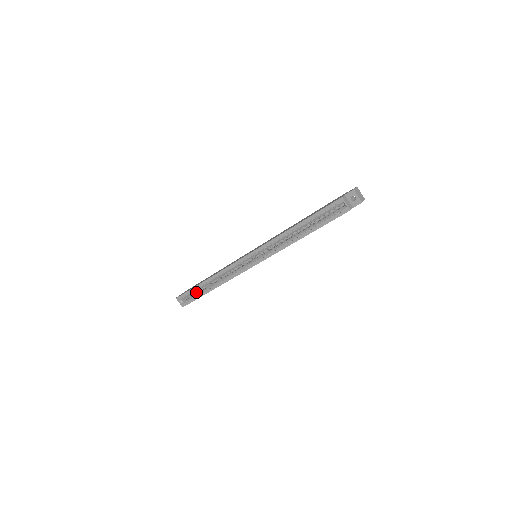
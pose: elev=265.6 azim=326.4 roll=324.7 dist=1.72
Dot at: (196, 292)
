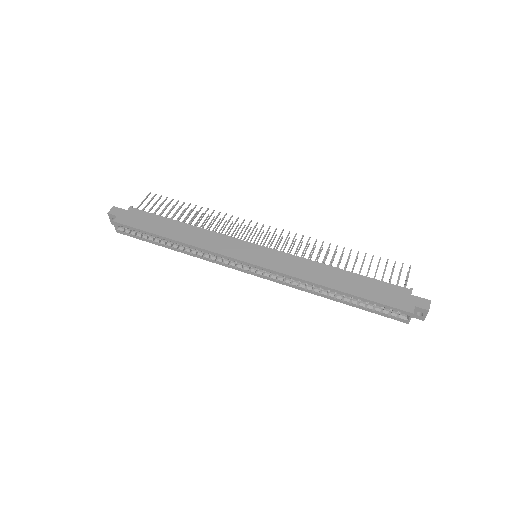
Dot at: occluded
